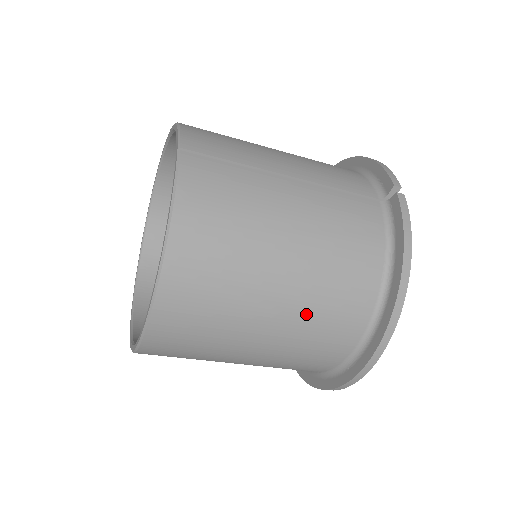
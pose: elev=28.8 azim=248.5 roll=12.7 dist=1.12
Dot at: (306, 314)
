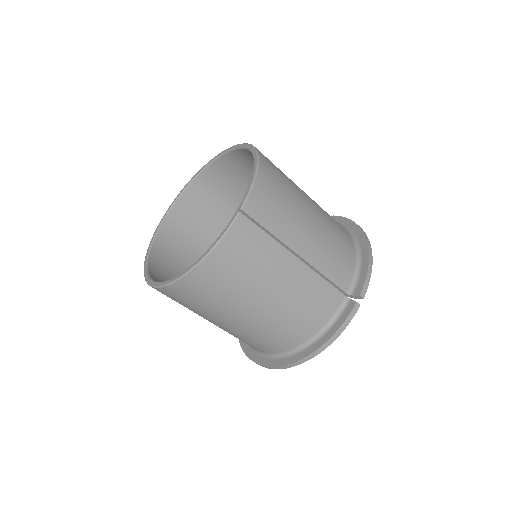
Dot at: (251, 331)
